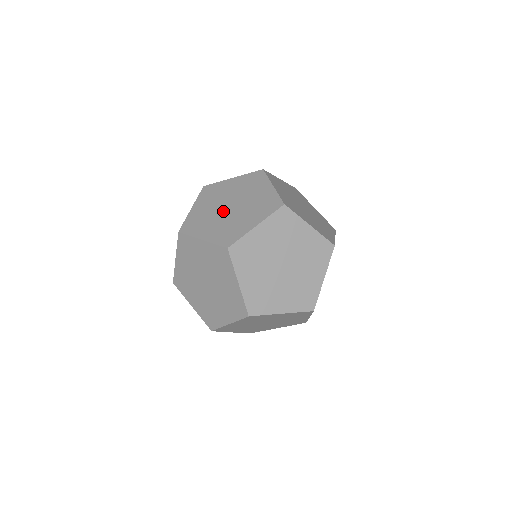
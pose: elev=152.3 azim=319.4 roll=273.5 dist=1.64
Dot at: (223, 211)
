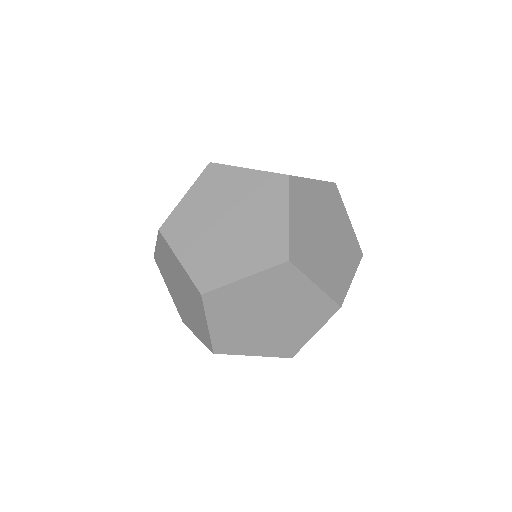
Dot at: (226, 233)
